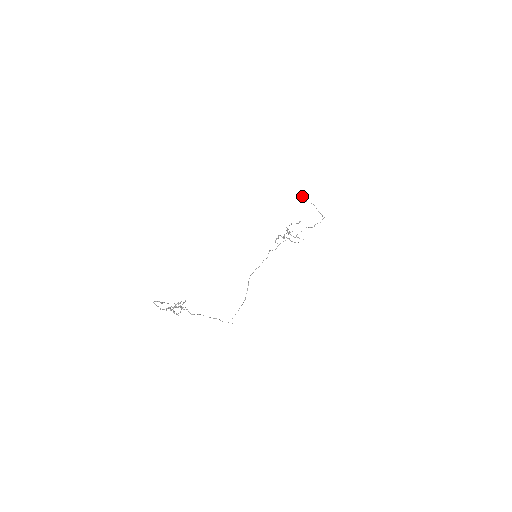
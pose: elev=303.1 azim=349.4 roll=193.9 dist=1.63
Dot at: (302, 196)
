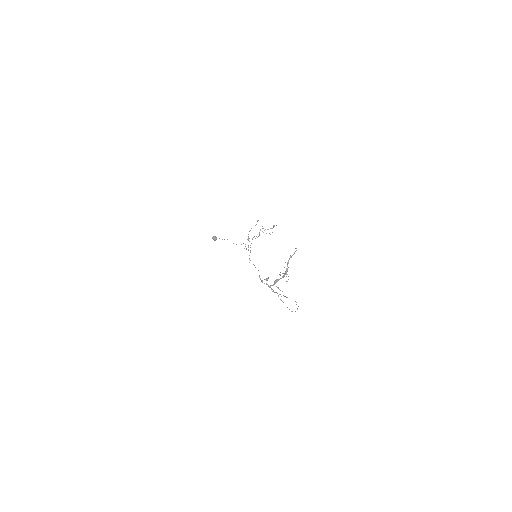
Dot at: (215, 236)
